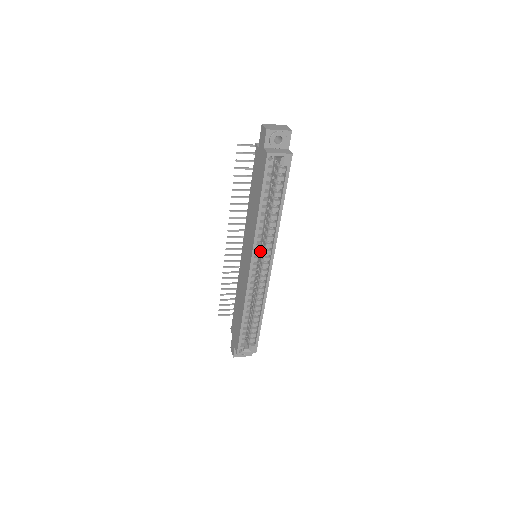
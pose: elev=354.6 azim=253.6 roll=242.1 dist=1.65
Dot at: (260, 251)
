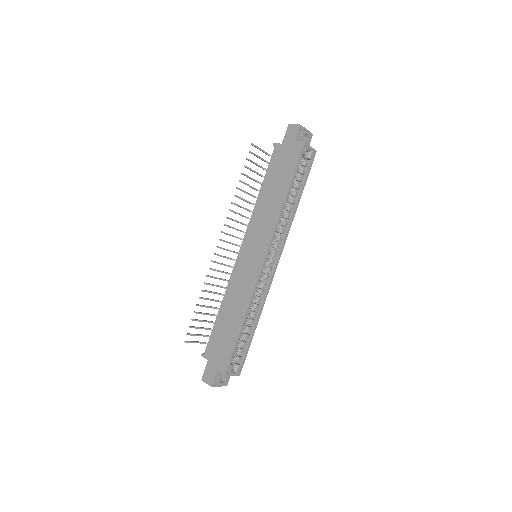
Dot at: occluded
